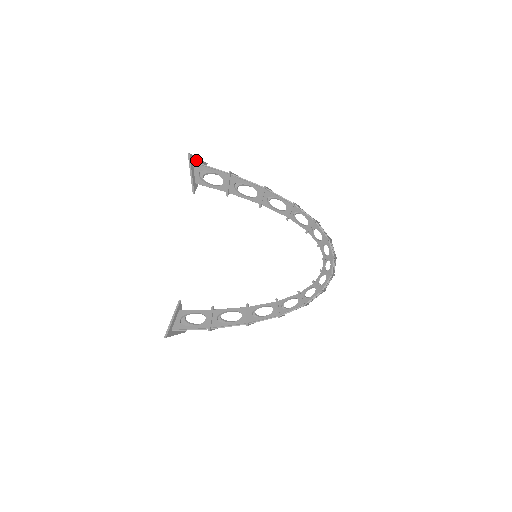
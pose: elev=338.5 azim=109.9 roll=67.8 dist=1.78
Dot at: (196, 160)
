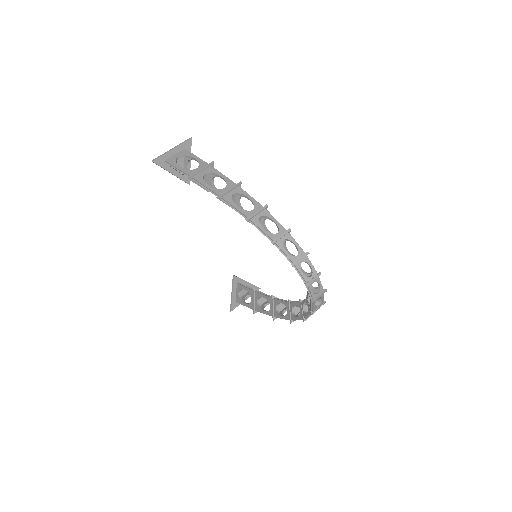
Dot at: (169, 155)
